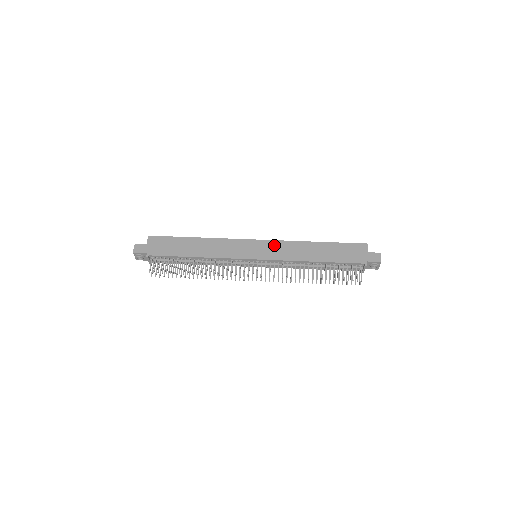
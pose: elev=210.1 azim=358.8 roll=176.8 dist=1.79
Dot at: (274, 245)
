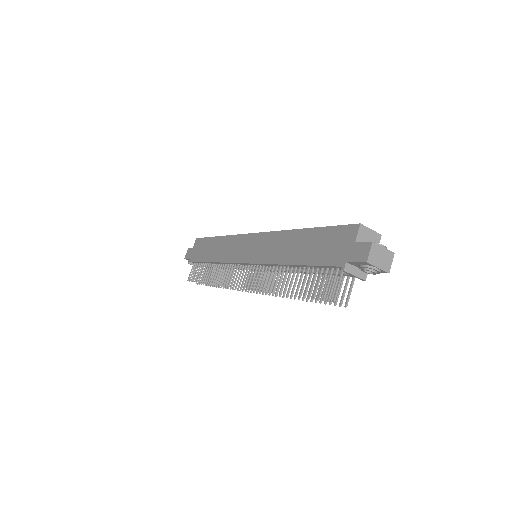
Dot at: (263, 240)
